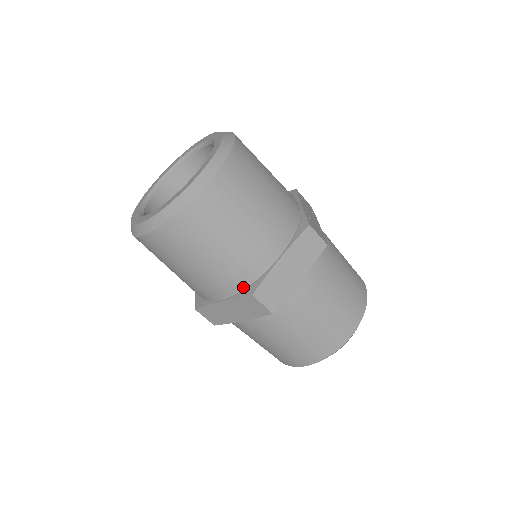
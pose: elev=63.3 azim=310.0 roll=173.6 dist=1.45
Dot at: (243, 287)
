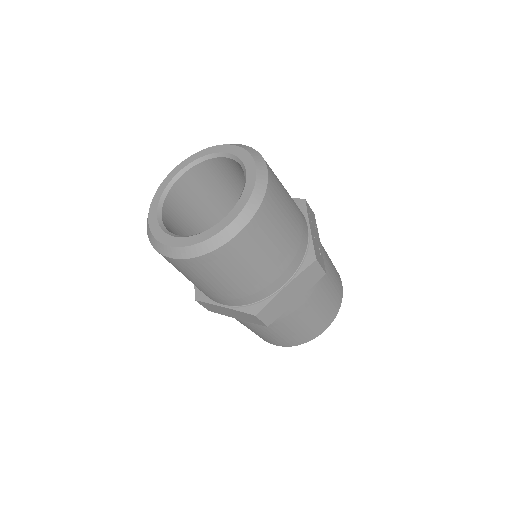
Dot at: (247, 304)
